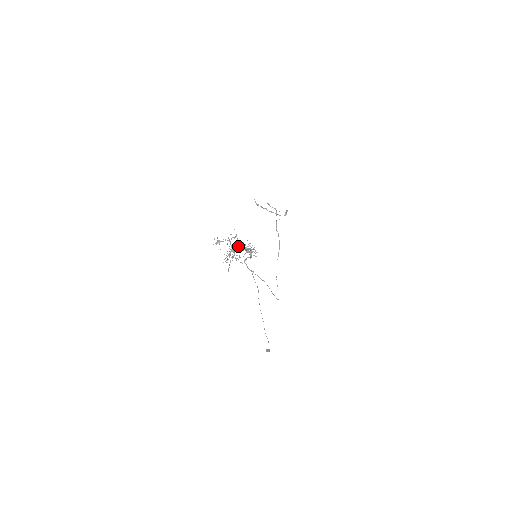
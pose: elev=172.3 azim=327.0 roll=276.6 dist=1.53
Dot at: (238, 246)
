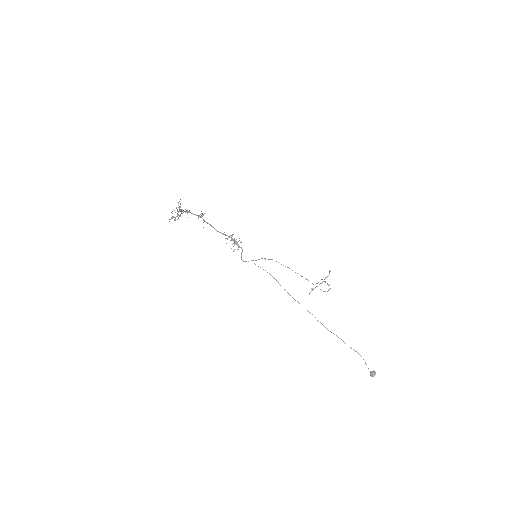
Dot at: (189, 212)
